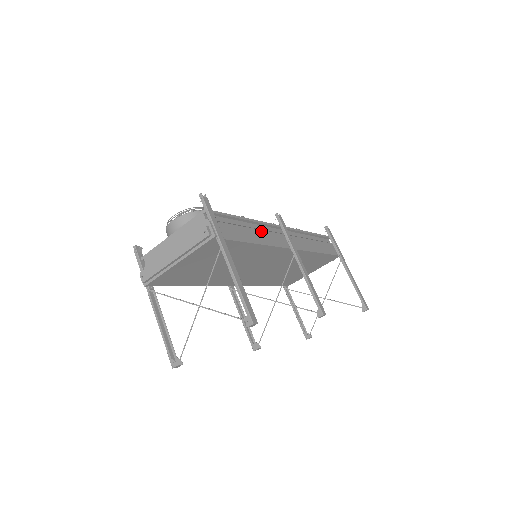
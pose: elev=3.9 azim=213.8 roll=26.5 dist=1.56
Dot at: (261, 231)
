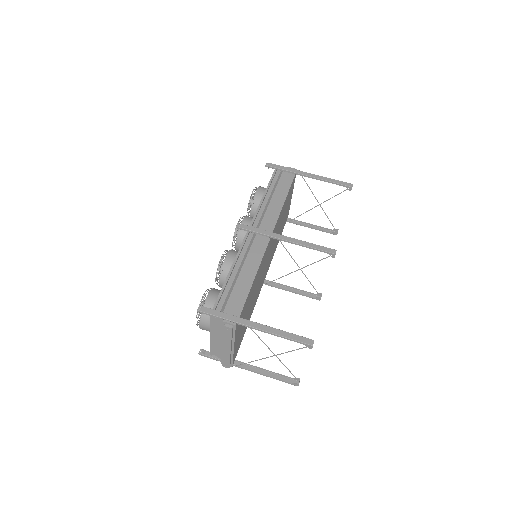
Dot at: (246, 262)
